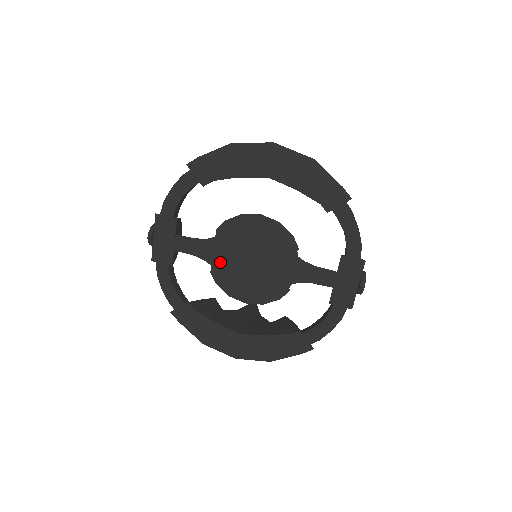
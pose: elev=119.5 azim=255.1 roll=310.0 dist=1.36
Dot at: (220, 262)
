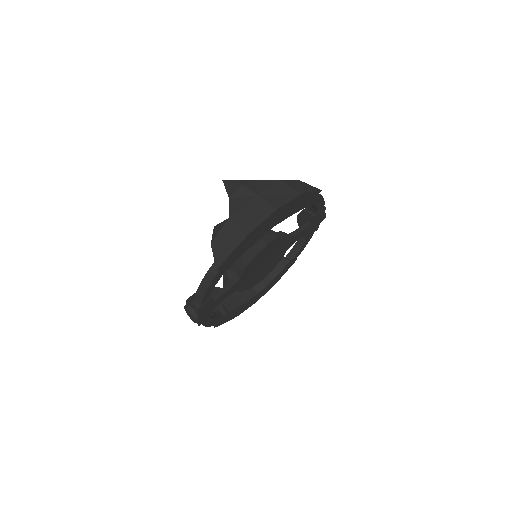
Dot at: (244, 283)
